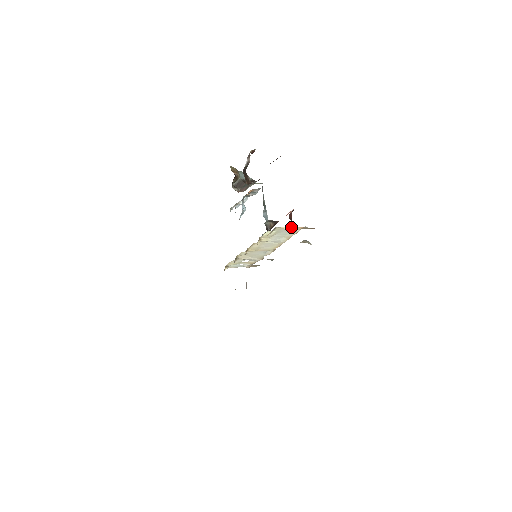
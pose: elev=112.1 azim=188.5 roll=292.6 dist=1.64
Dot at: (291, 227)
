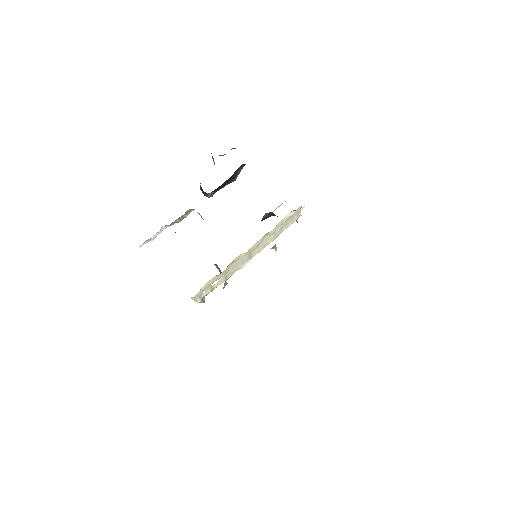
Dot at: (299, 212)
